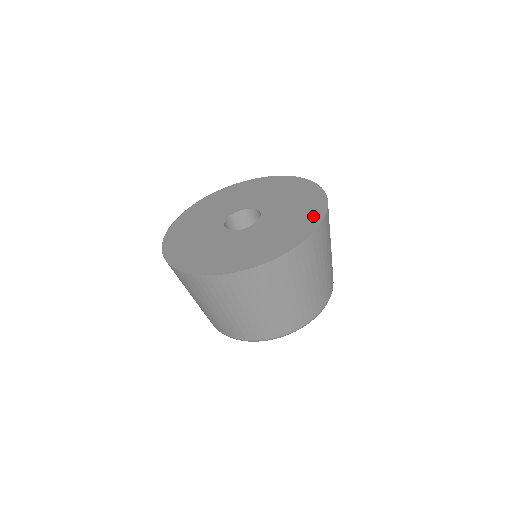
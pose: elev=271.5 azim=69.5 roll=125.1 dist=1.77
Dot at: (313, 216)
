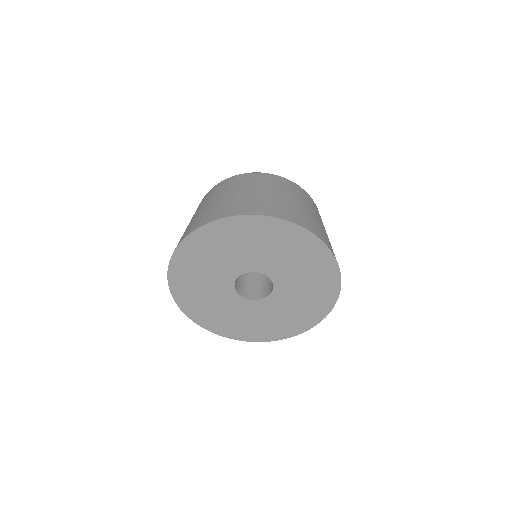
Dot at: (319, 312)
